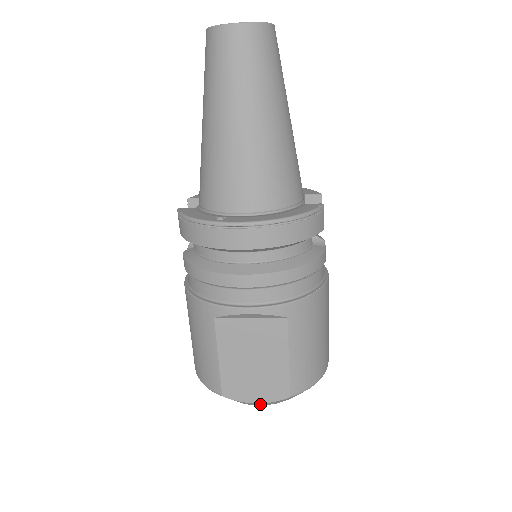
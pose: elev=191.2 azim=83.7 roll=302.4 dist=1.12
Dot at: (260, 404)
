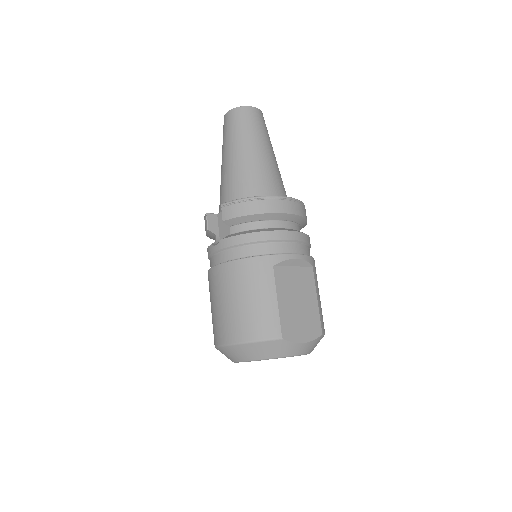
Dot at: (302, 349)
